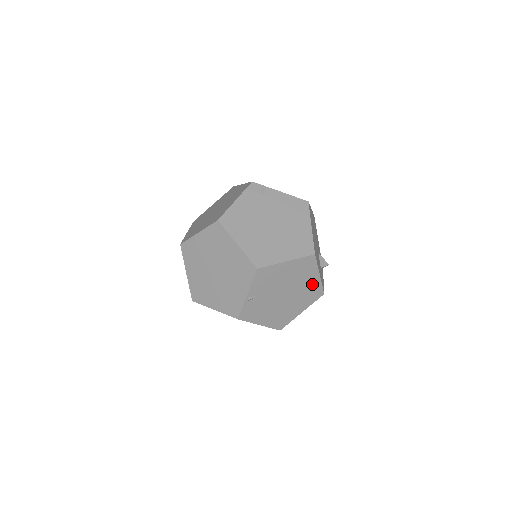
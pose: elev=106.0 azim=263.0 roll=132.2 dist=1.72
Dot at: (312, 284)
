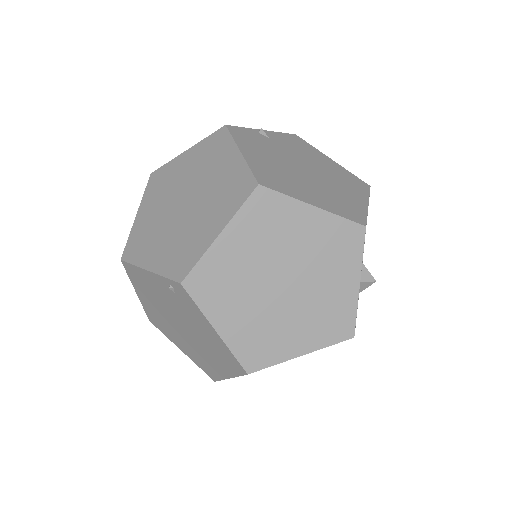
Dot at: (352, 201)
